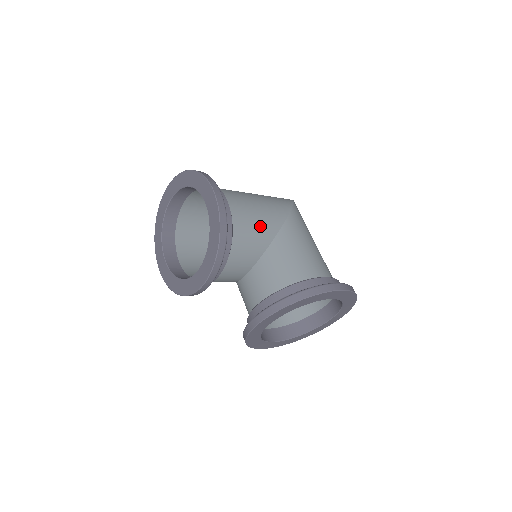
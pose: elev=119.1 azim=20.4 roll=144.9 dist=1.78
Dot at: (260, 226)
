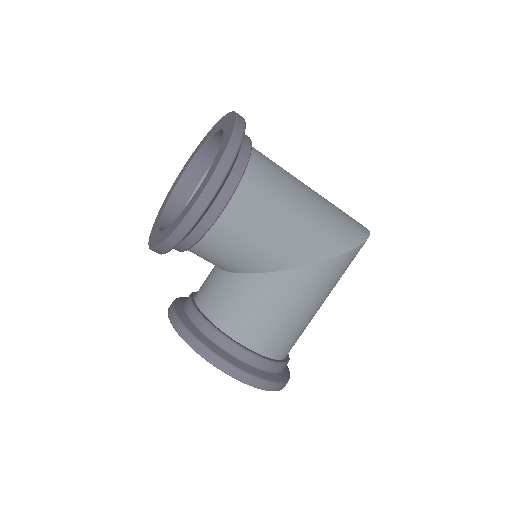
Dot at: (250, 253)
